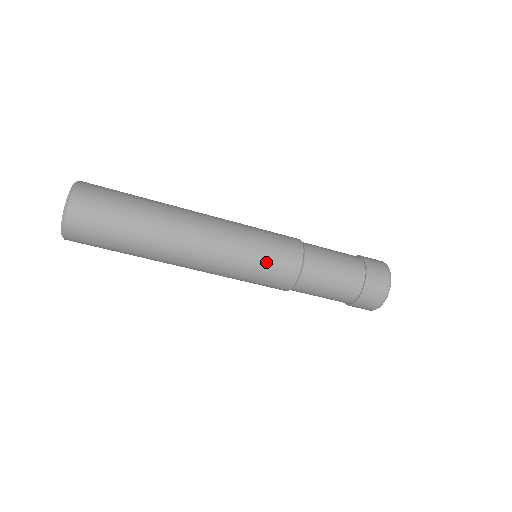
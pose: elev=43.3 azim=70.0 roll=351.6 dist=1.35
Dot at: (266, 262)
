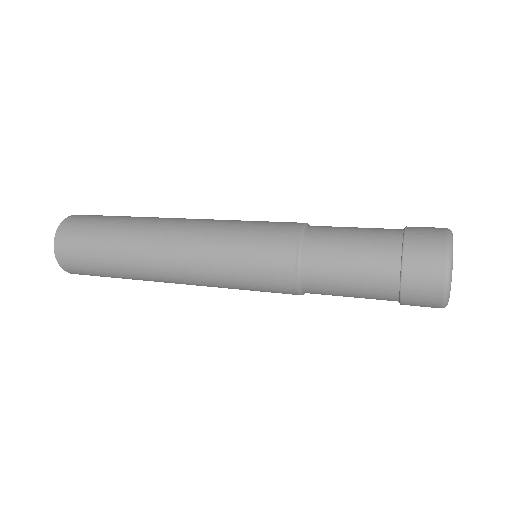
Dot at: occluded
